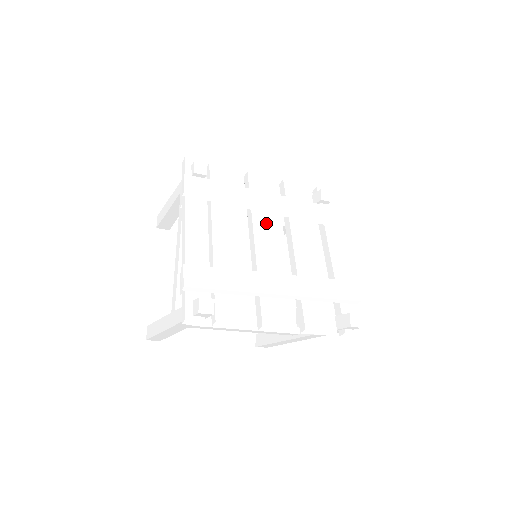
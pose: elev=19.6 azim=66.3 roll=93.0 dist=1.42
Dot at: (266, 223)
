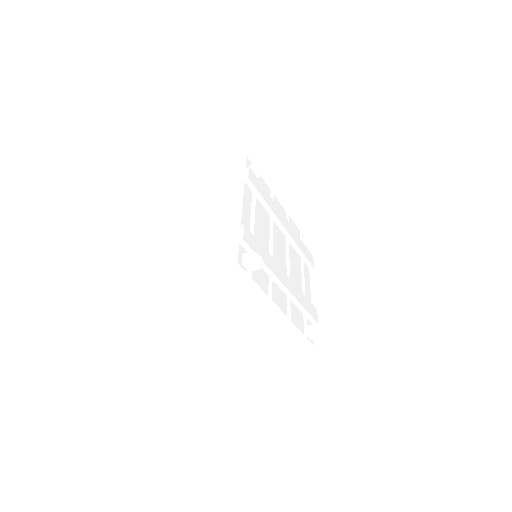
Dot at: (279, 235)
